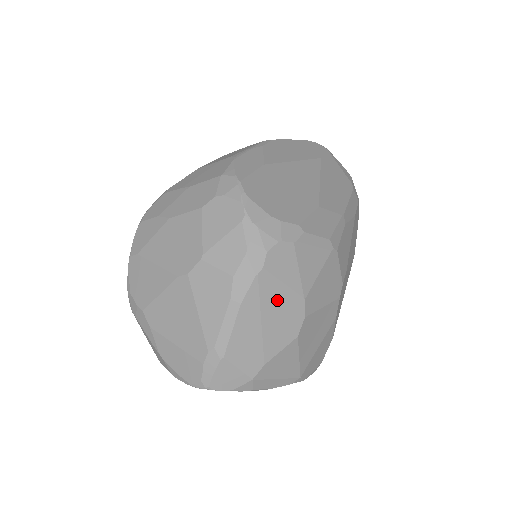
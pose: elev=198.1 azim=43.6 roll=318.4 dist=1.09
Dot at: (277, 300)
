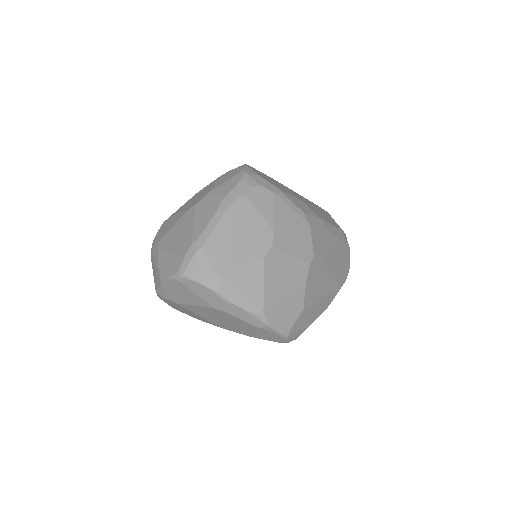
Dot at: (252, 222)
